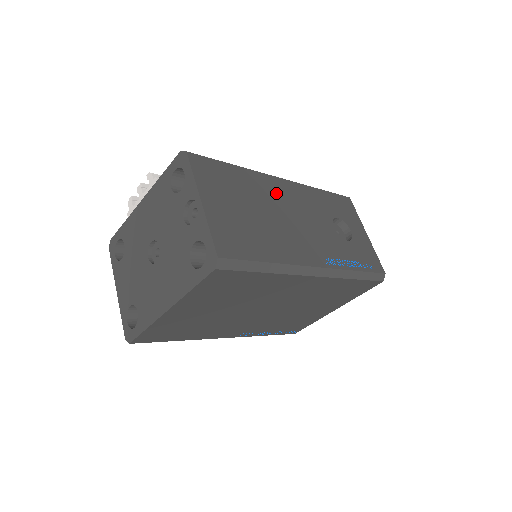
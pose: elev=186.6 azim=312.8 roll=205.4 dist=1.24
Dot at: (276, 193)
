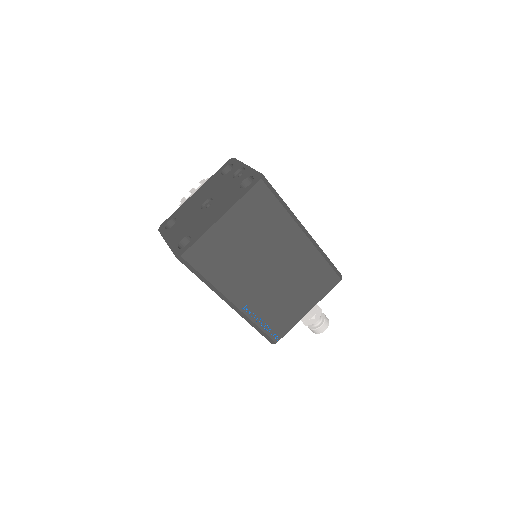
Dot at: occluded
